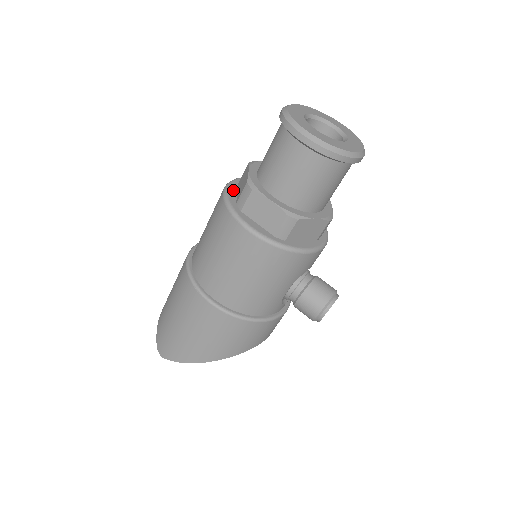
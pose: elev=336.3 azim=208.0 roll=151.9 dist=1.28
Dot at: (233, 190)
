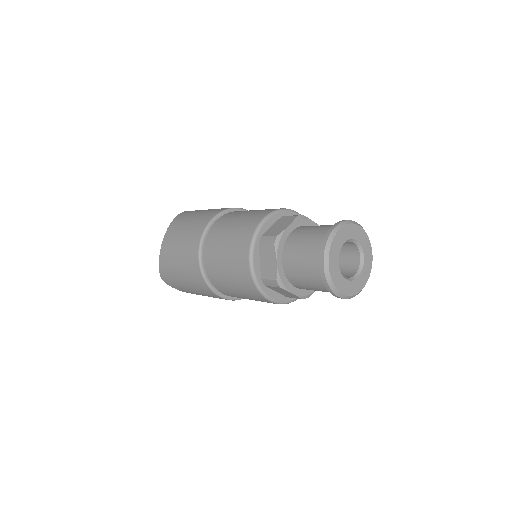
Dot at: (257, 259)
